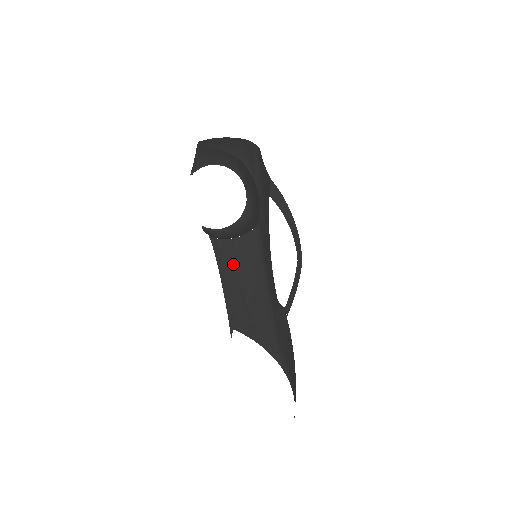
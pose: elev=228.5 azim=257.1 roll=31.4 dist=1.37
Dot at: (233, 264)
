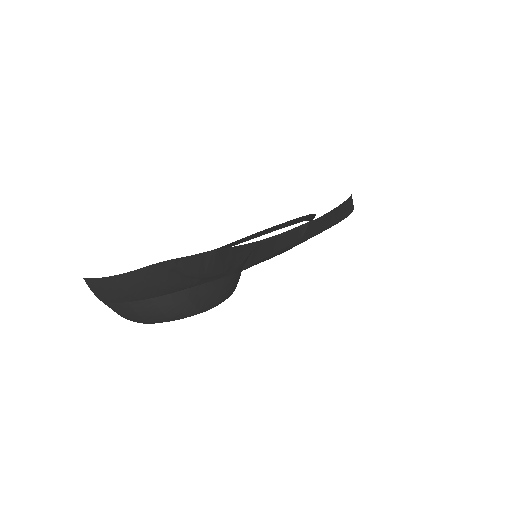
Dot at: occluded
